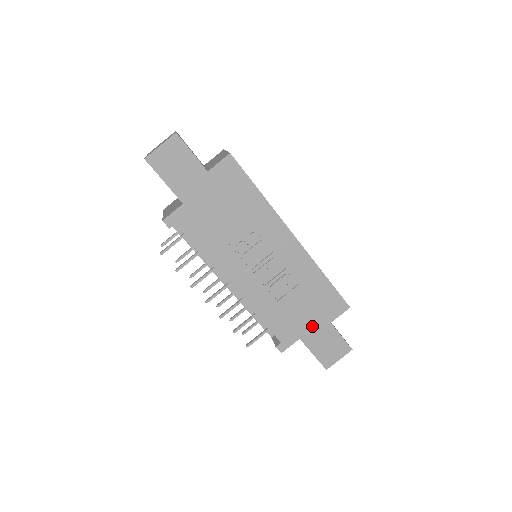
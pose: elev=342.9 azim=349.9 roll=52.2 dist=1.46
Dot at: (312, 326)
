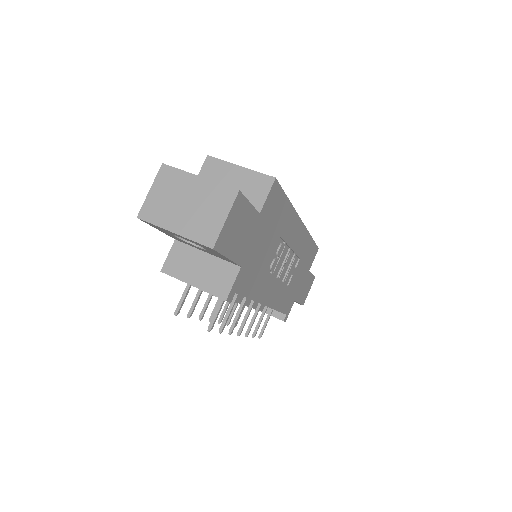
Dot at: (301, 284)
